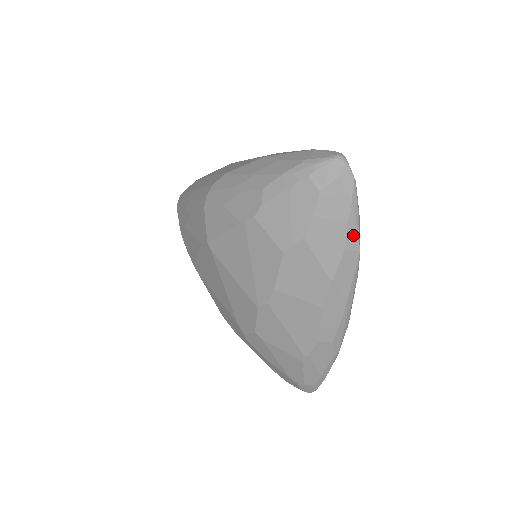
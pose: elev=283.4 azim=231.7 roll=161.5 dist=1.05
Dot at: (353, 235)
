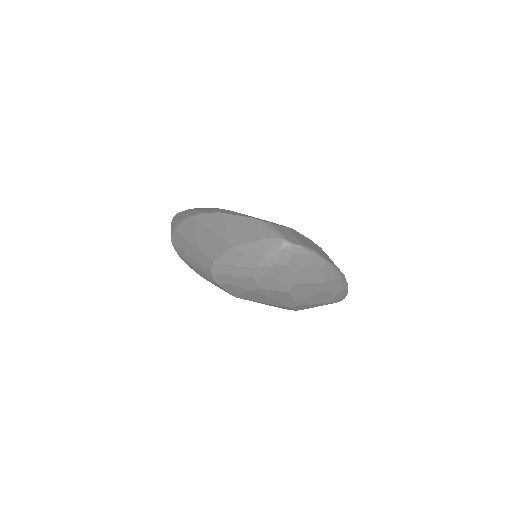
Dot at: (319, 262)
